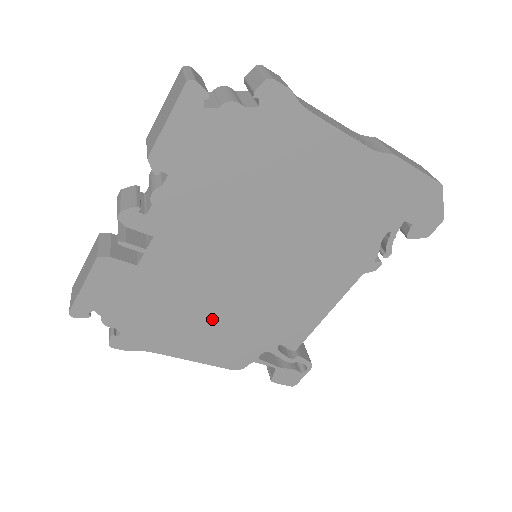
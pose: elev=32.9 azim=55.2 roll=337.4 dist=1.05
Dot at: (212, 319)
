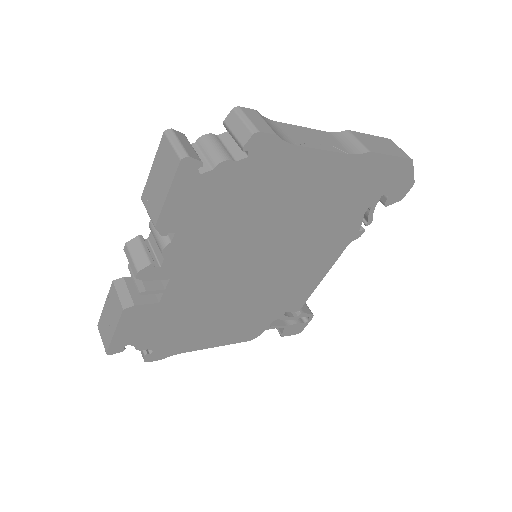
Dot at: (228, 315)
